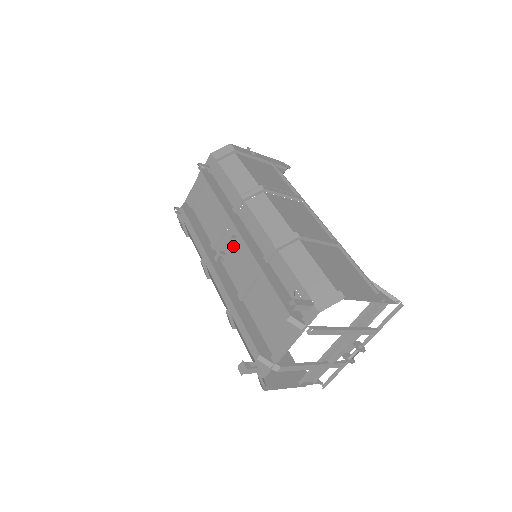
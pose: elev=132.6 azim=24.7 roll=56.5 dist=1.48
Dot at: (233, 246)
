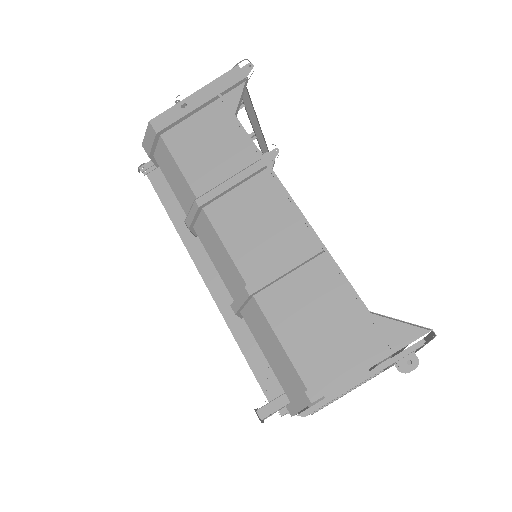
Dot at: occluded
